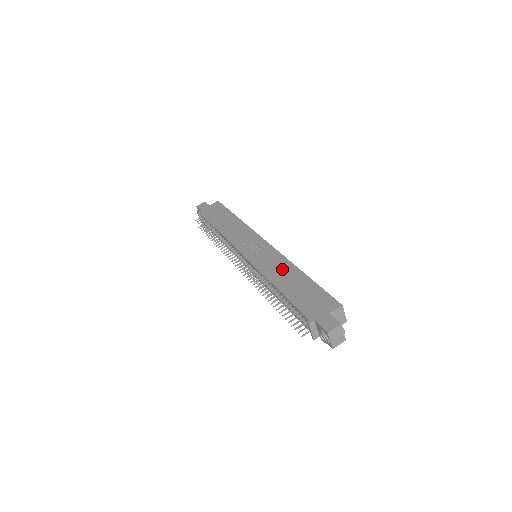
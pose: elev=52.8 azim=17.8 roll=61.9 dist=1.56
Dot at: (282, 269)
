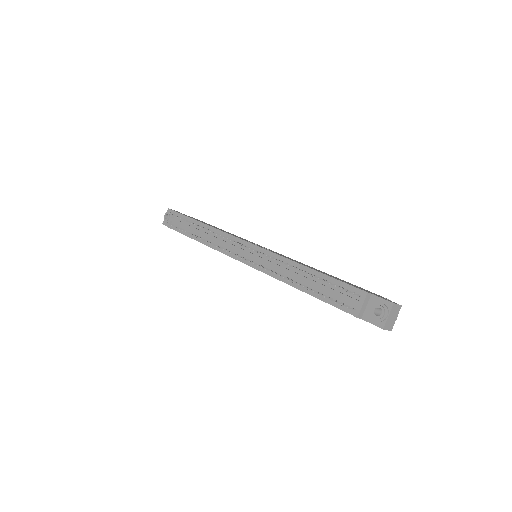
Dot at: occluded
